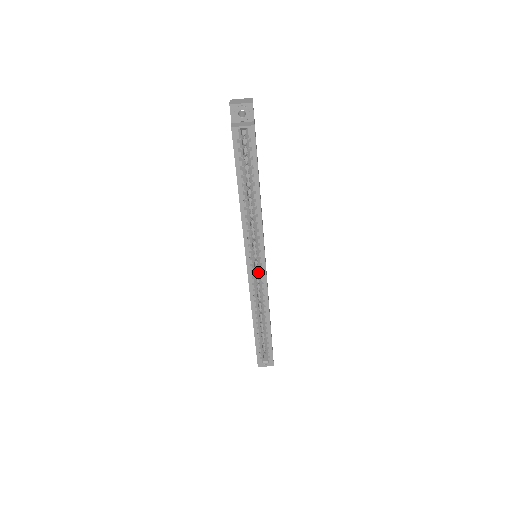
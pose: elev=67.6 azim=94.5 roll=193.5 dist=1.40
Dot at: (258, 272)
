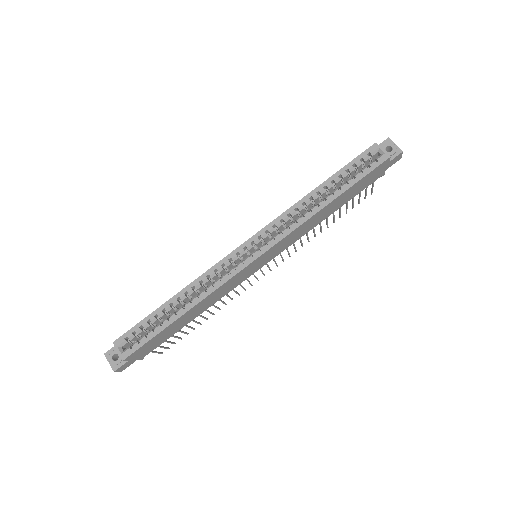
Dot at: occluded
